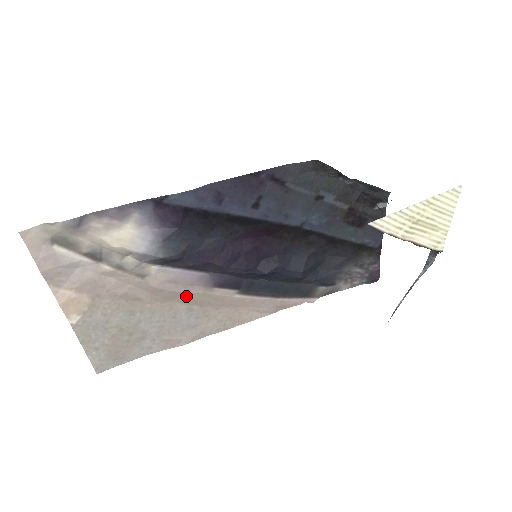
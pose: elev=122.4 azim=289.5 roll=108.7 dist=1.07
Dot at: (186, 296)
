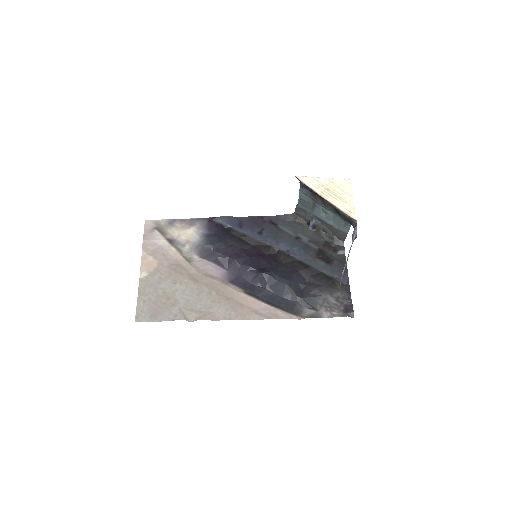
Dot at: (210, 282)
